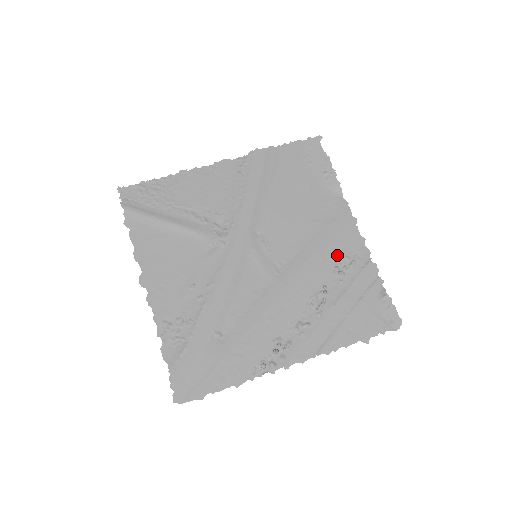
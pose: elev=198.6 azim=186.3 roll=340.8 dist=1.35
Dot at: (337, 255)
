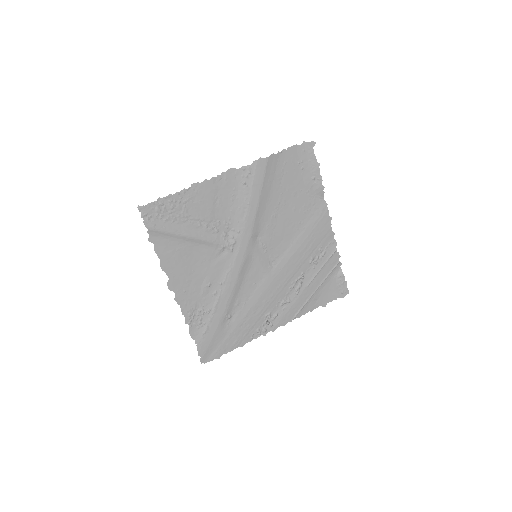
Dot at: (314, 248)
